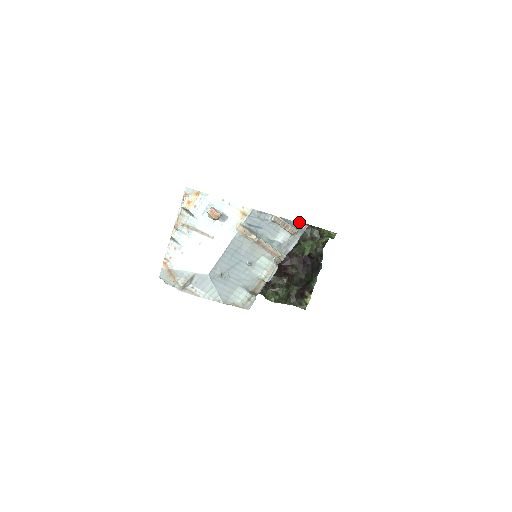
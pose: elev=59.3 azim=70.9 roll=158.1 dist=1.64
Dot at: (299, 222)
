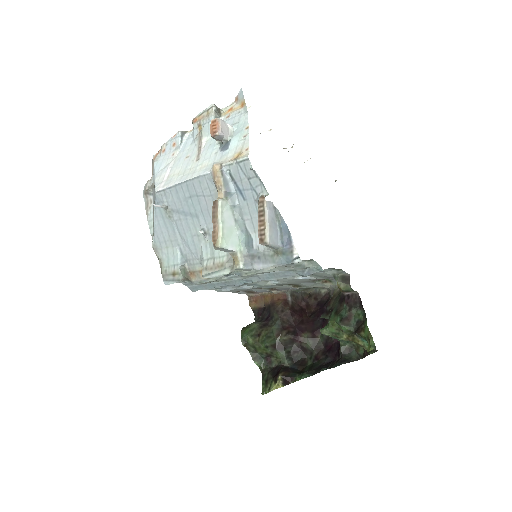
Dot at: (349, 279)
